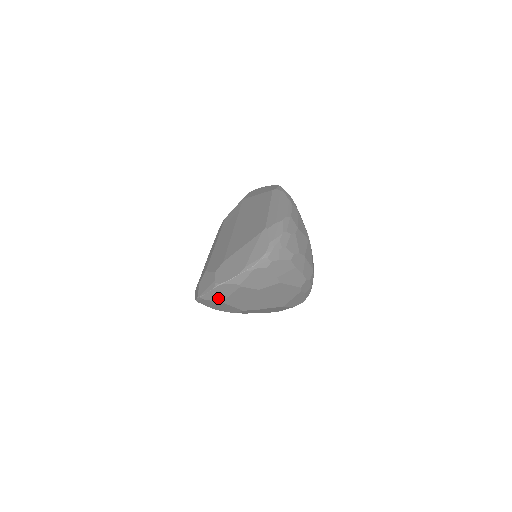
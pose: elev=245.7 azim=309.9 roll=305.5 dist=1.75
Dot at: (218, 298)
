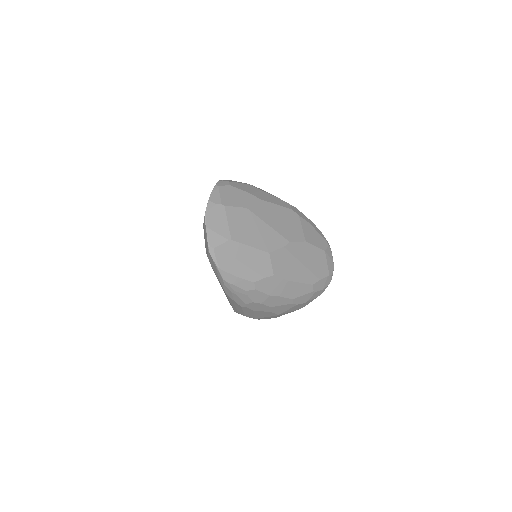
Dot at: (223, 235)
